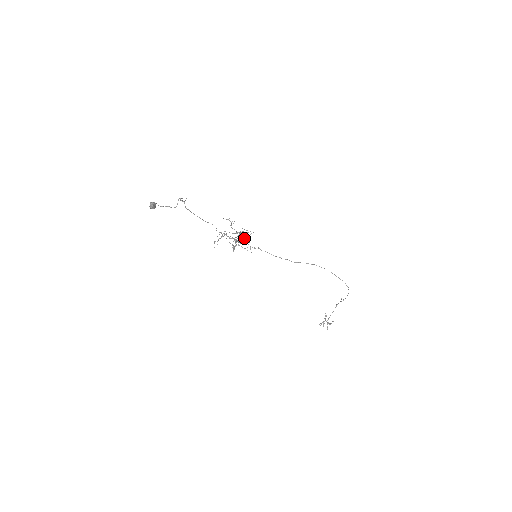
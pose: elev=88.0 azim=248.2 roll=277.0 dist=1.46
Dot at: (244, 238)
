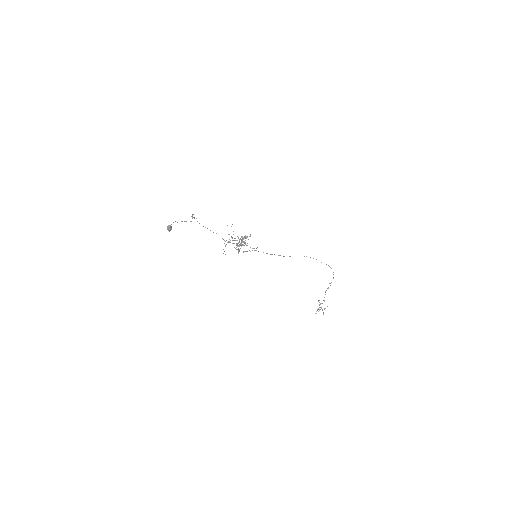
Dot at: occluded
